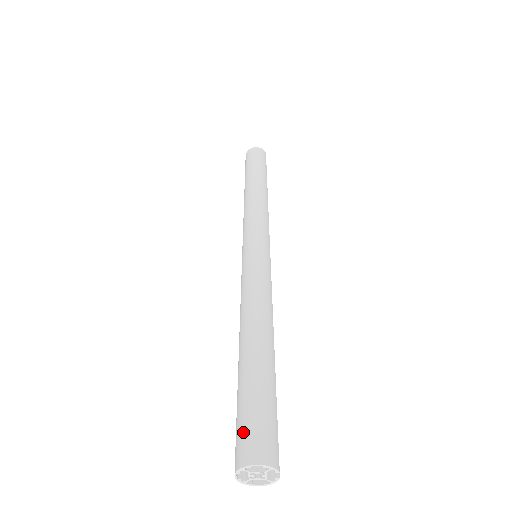
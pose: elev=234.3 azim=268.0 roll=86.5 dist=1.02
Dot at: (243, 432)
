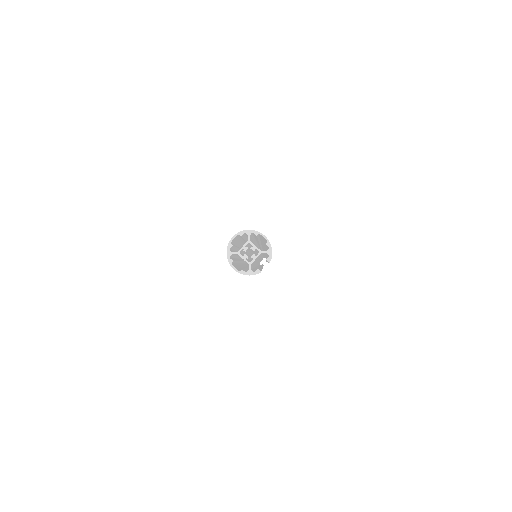
Dot at: occluded
